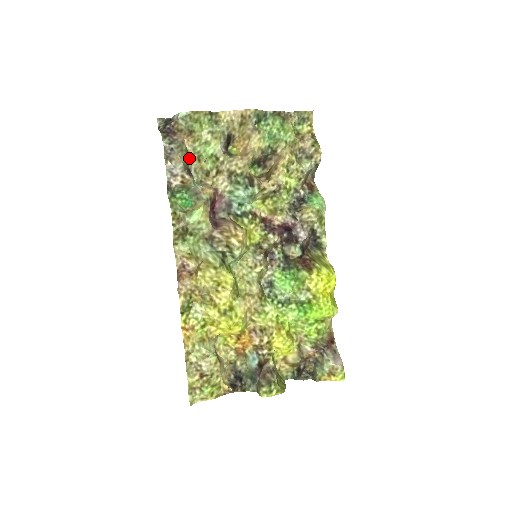
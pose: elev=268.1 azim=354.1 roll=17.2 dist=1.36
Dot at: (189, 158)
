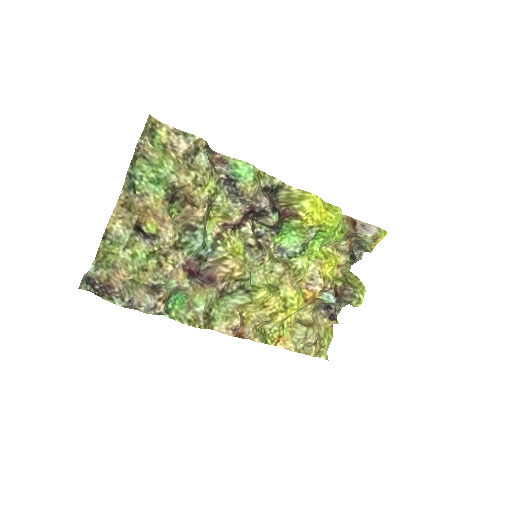
Dot at: (140, 281)
